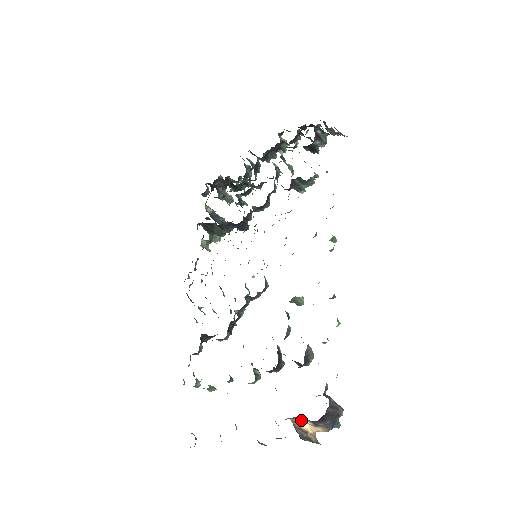
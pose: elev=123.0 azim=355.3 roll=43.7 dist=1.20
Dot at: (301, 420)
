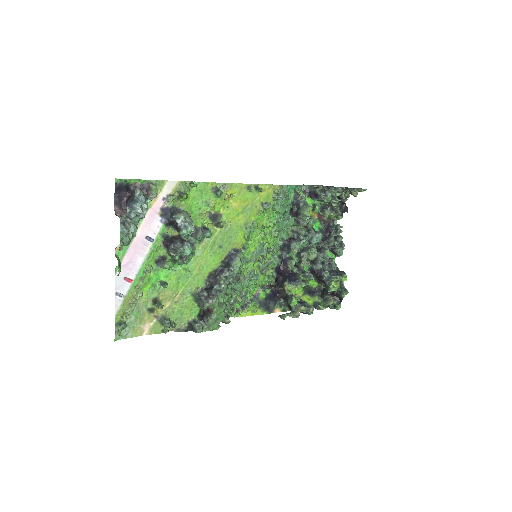
Dot at: occluded
